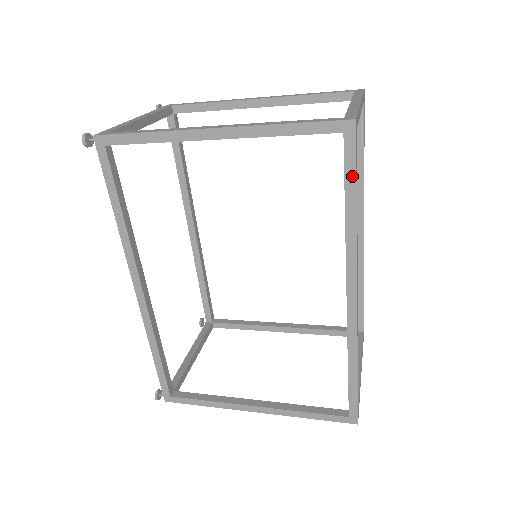
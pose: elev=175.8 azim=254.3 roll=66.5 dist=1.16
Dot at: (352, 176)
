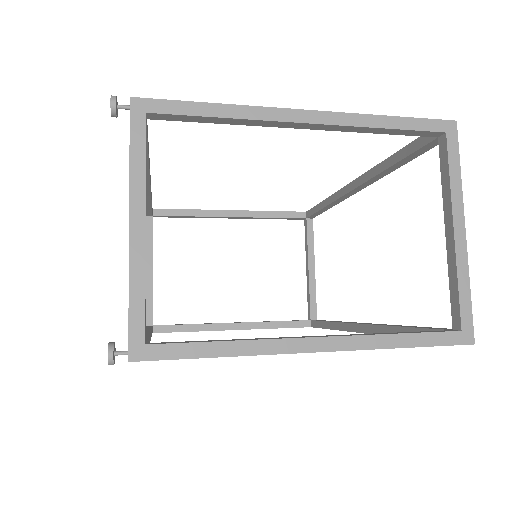
Dot at: occluded
